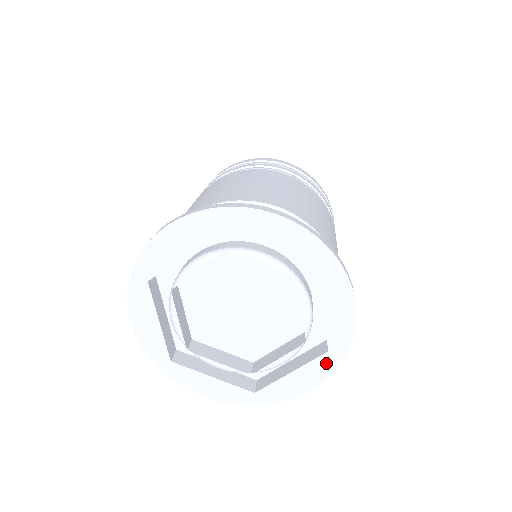
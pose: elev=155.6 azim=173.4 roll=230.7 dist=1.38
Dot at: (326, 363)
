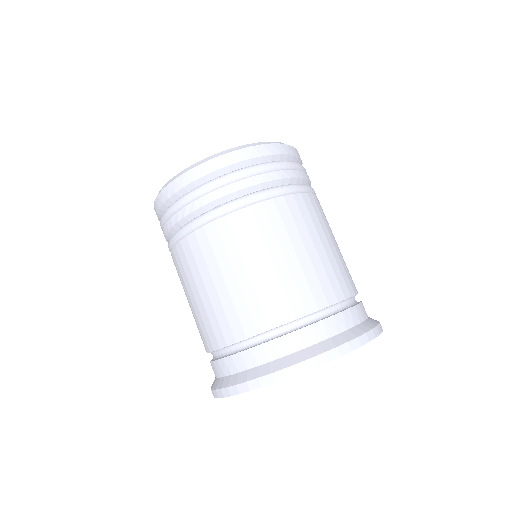
Dot at: occluded
